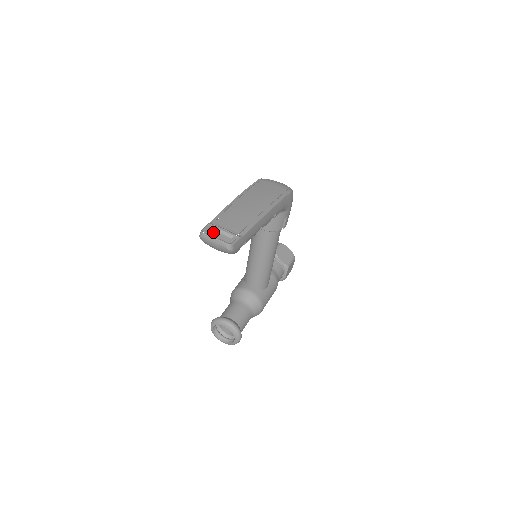
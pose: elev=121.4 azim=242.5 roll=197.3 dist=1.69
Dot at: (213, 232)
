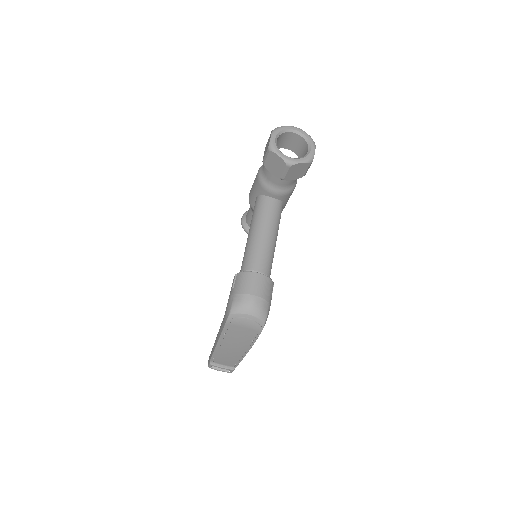
Dot at: occluded
